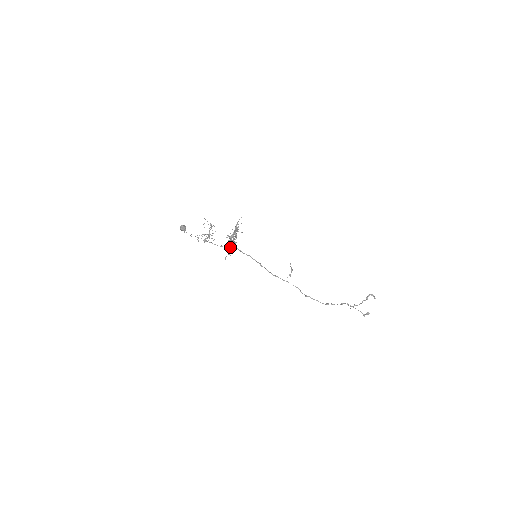
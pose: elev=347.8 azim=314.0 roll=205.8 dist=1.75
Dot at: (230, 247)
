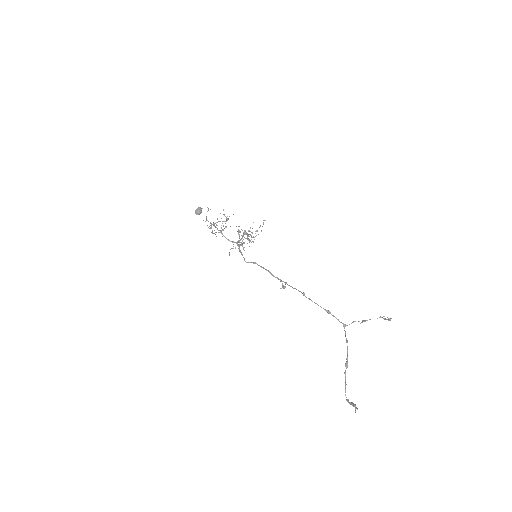
Dot at: occluded
